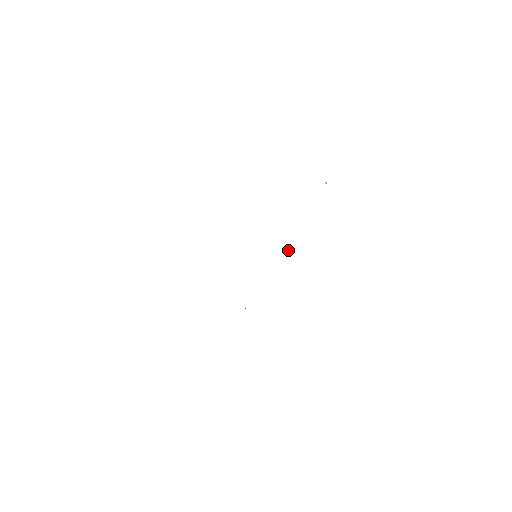
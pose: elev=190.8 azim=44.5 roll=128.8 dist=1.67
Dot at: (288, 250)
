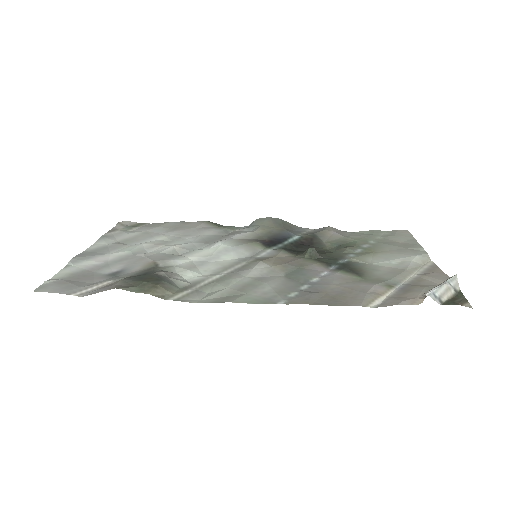
Dot at: (320, 257)
